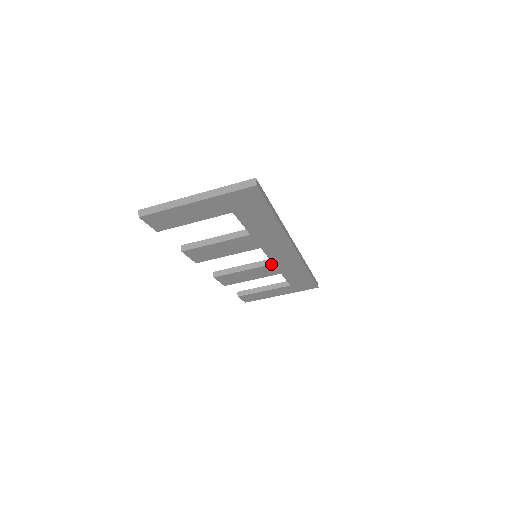
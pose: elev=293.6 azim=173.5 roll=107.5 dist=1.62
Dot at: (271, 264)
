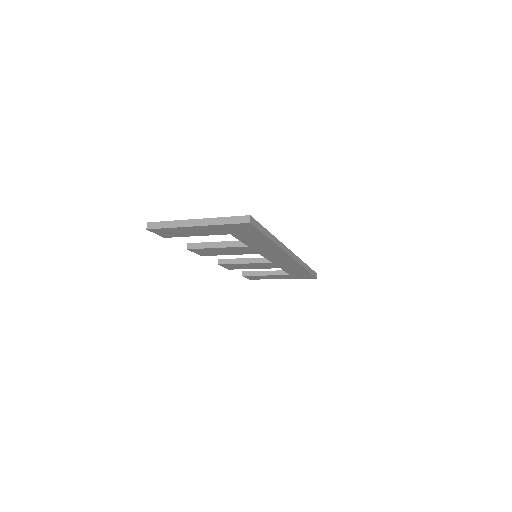
Dot at: (270, 262)
